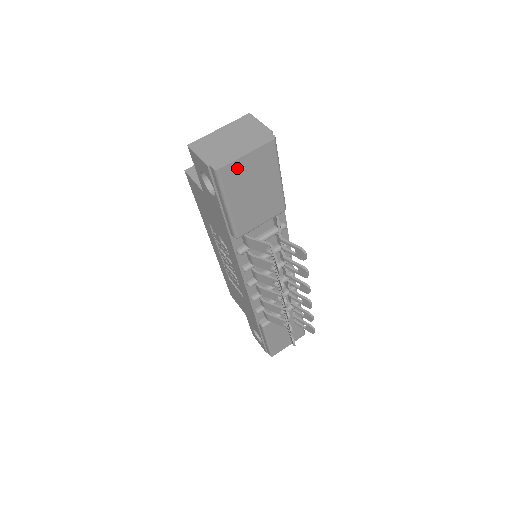
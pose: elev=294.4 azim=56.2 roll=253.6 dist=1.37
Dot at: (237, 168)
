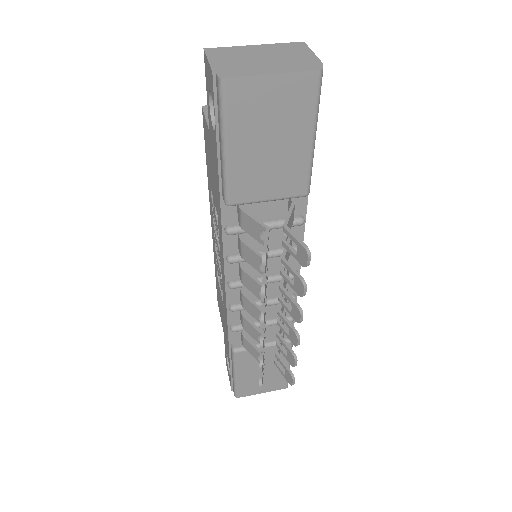
Dot at: (253, 91)
